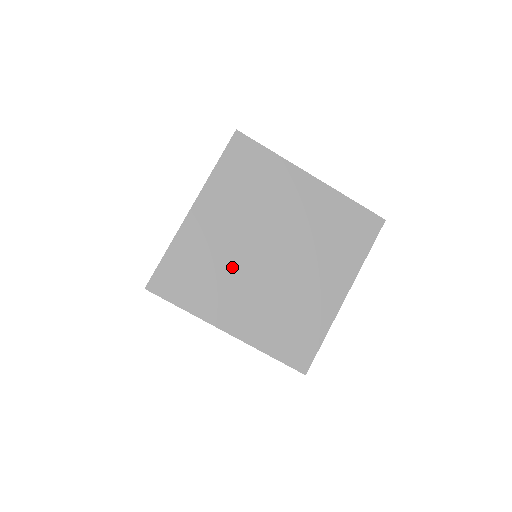
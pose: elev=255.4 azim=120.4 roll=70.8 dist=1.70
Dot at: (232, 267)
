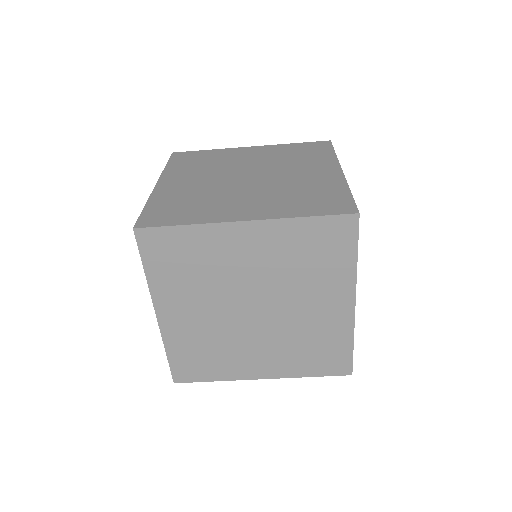
Dot at: (228, 337)
